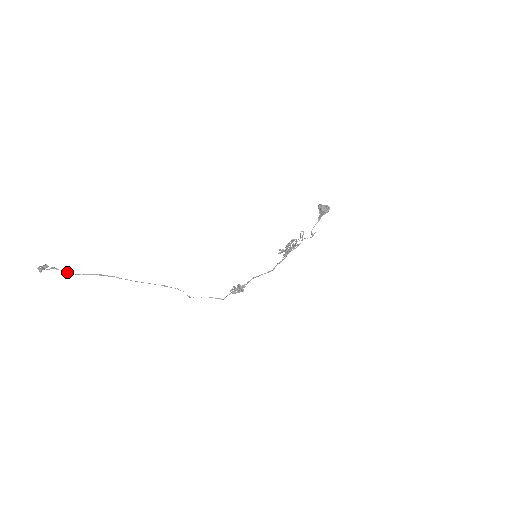
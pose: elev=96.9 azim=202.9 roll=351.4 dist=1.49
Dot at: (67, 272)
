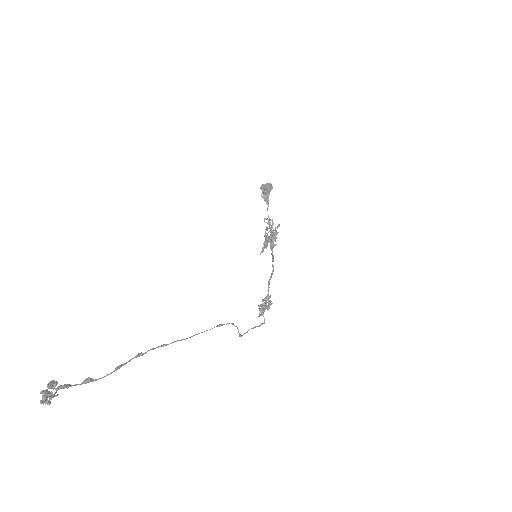
Dot at: (87, 382)
